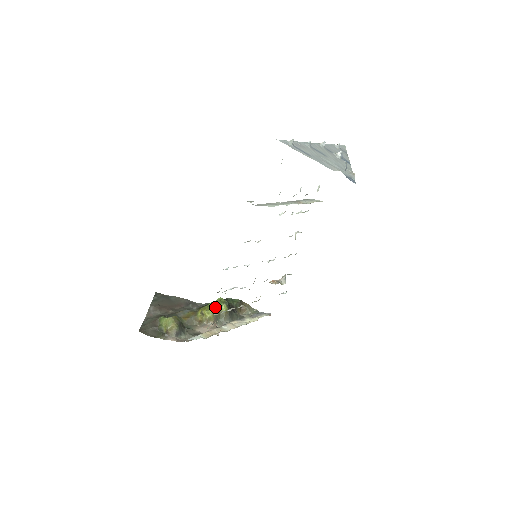
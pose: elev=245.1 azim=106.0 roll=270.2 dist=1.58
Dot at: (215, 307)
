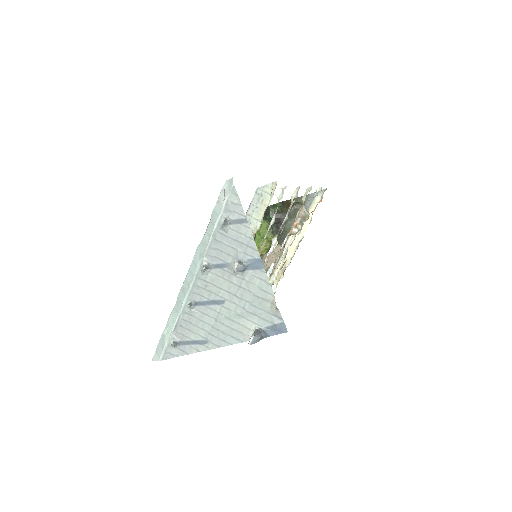
Dot at: (263, 242)
